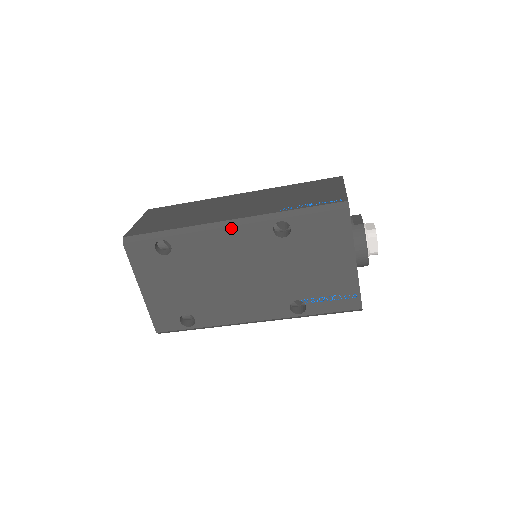
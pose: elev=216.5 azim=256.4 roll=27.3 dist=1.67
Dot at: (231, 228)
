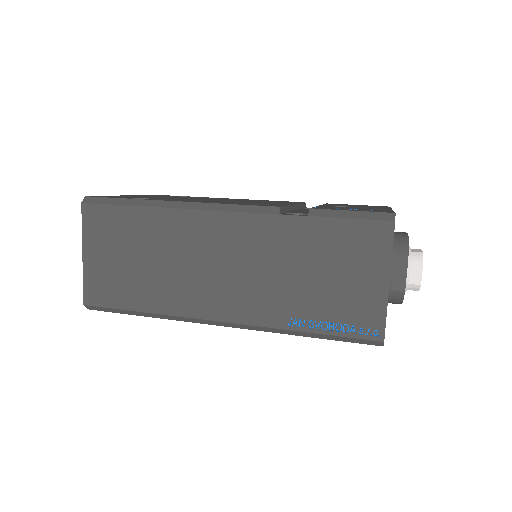
Dot at: (224, 325)
